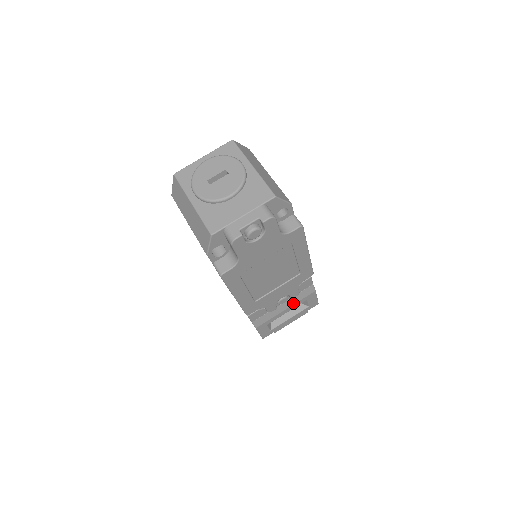
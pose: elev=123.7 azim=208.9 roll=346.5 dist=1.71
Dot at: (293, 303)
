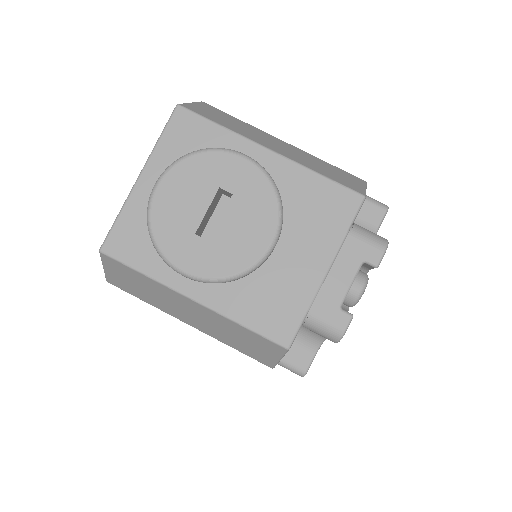
Dot at: occluded
